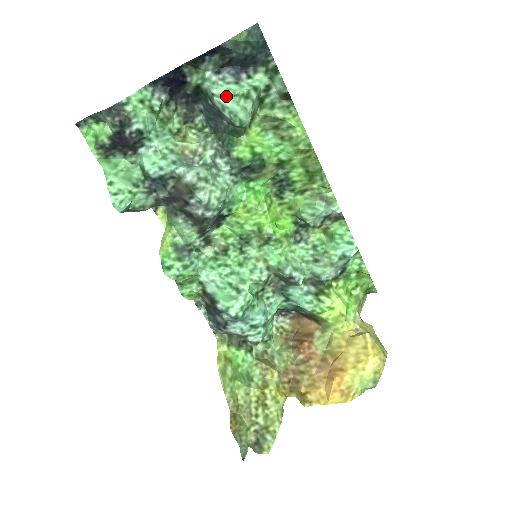
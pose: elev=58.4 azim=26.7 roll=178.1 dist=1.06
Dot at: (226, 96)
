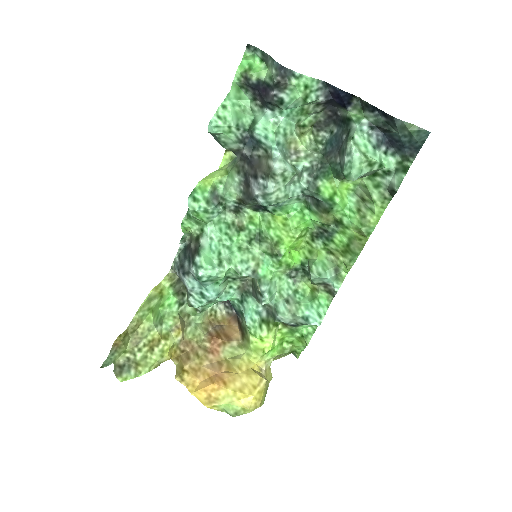
Dot at: (359, 149)
